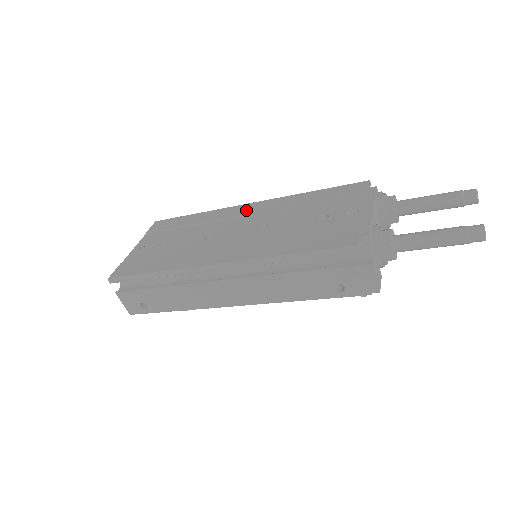
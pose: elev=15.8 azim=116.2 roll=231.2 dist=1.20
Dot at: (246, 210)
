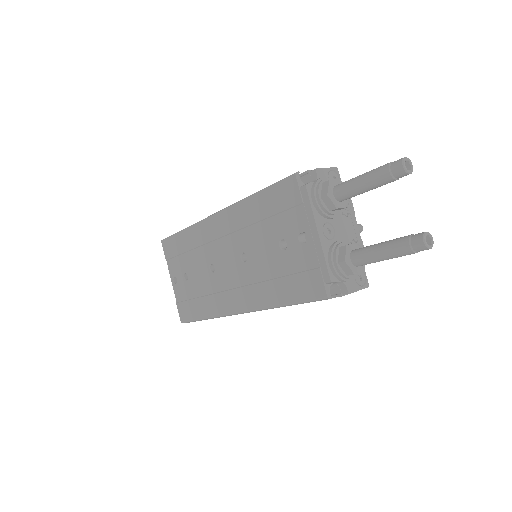
Dot at: (217, 228)
